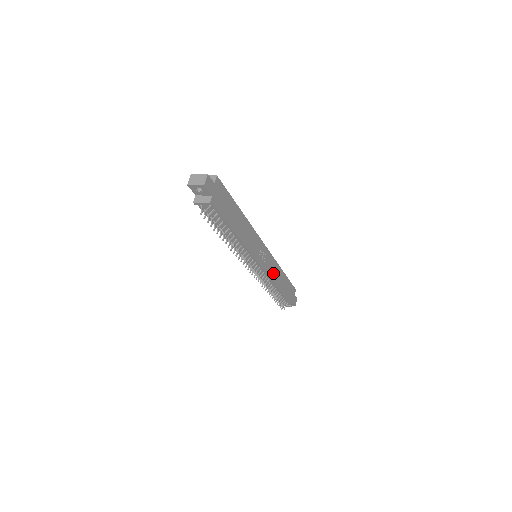
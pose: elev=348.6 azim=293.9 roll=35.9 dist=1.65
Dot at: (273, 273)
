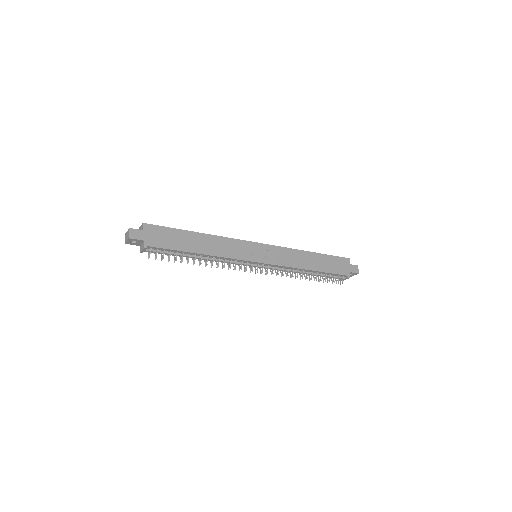
Dot at: (290, 260)
